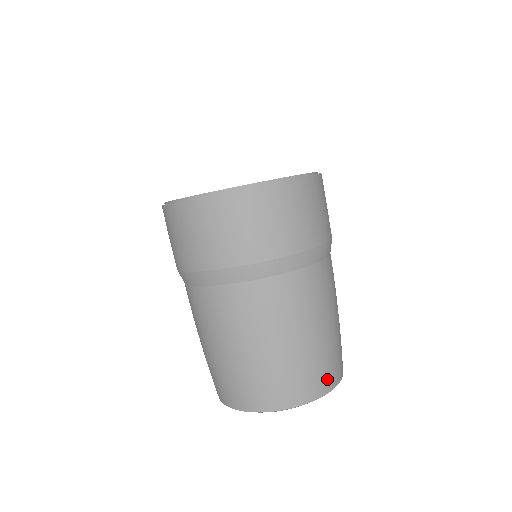
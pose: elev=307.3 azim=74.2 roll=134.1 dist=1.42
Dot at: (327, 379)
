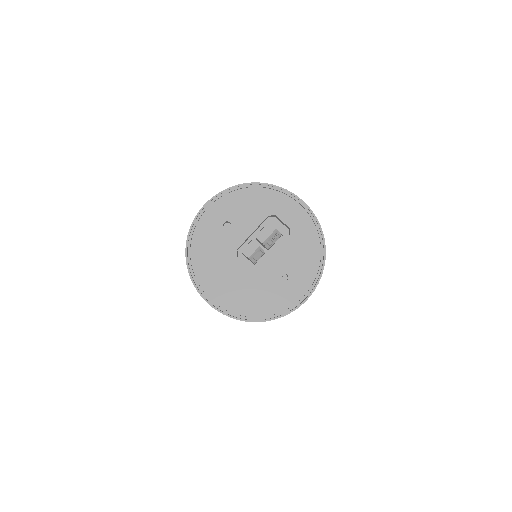
Dot at: occluded
